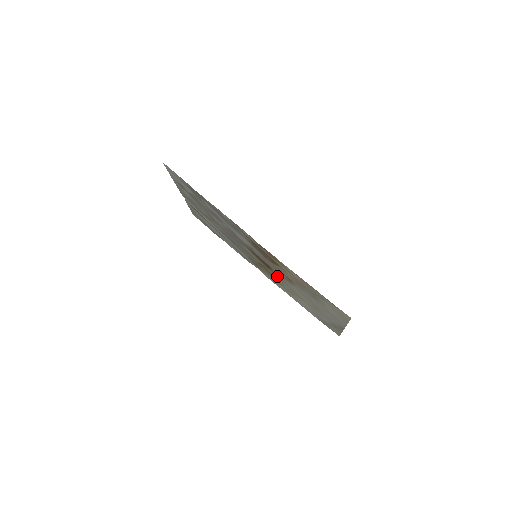
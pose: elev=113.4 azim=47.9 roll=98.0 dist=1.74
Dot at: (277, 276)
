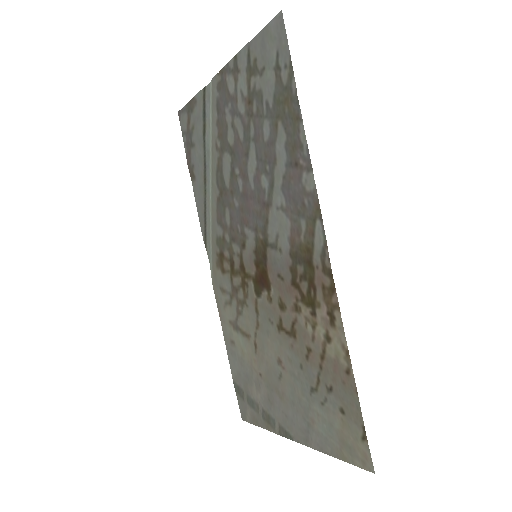
Dot at: (257, 303)
